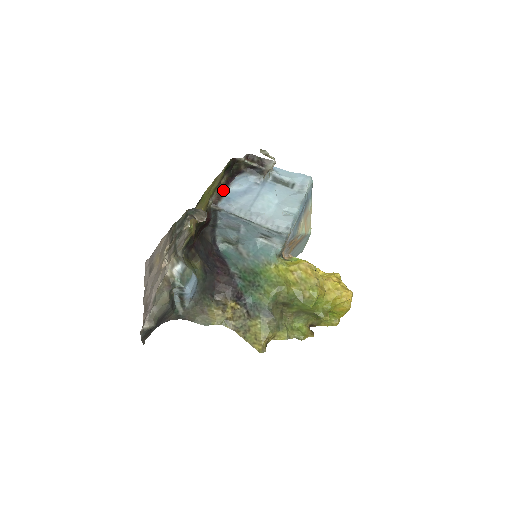
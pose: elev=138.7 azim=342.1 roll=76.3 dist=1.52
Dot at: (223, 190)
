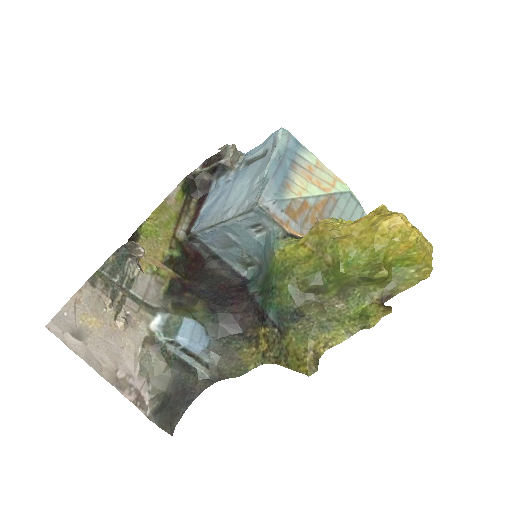
Dot at: (196, 213)
